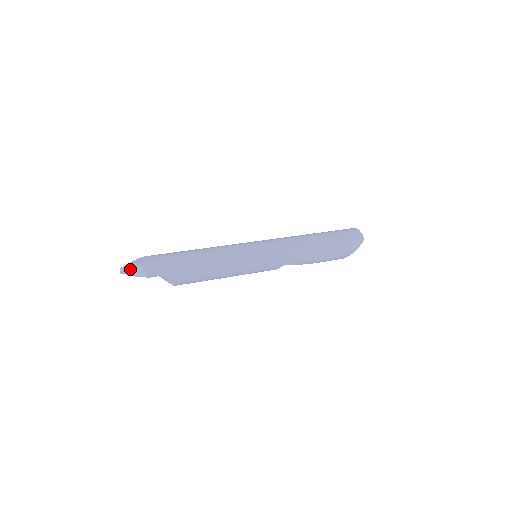
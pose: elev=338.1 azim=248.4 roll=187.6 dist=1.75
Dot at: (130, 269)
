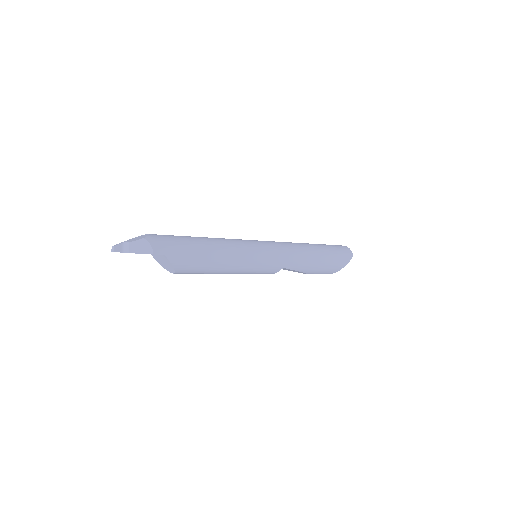
Dot at: (129, 244)
